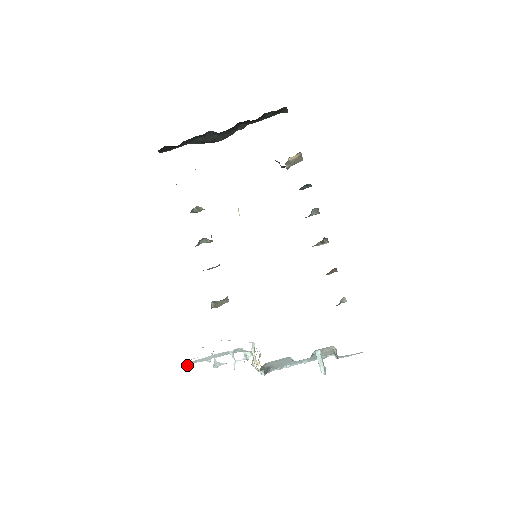
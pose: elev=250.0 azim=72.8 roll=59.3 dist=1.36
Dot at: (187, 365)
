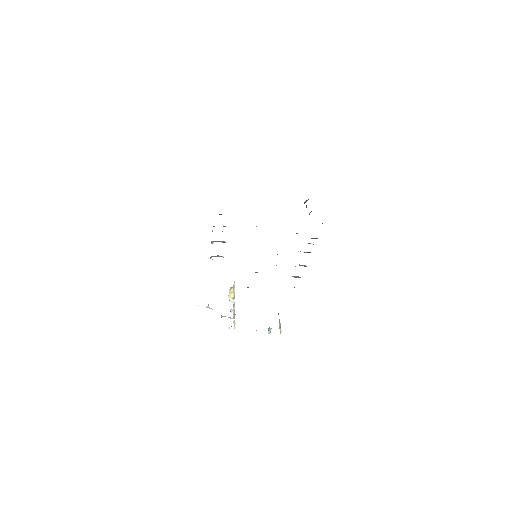
Dot at: occluded
